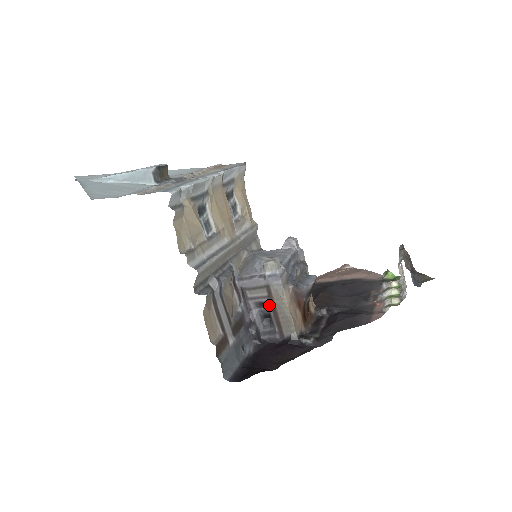
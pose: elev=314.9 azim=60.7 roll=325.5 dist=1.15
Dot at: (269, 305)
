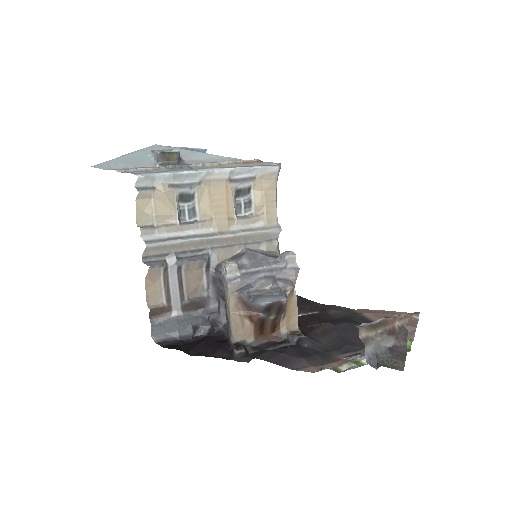
Dot at: occluded
